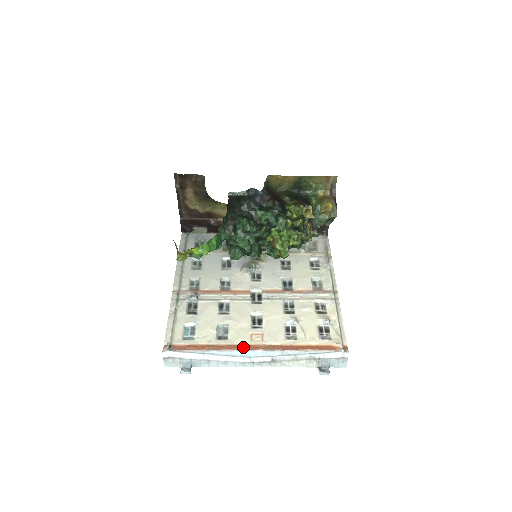
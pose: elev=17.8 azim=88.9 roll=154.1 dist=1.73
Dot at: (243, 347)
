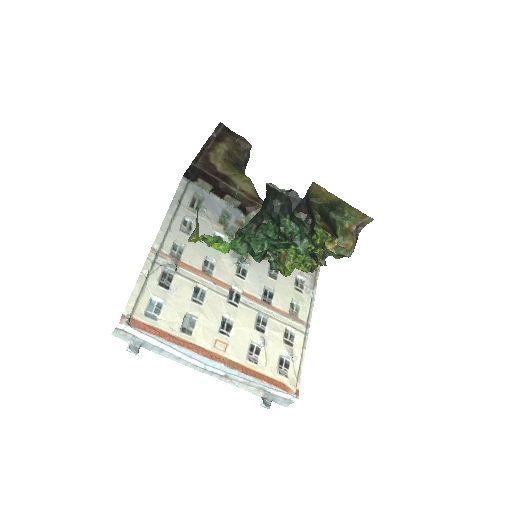
Dot at: (205, 352)
